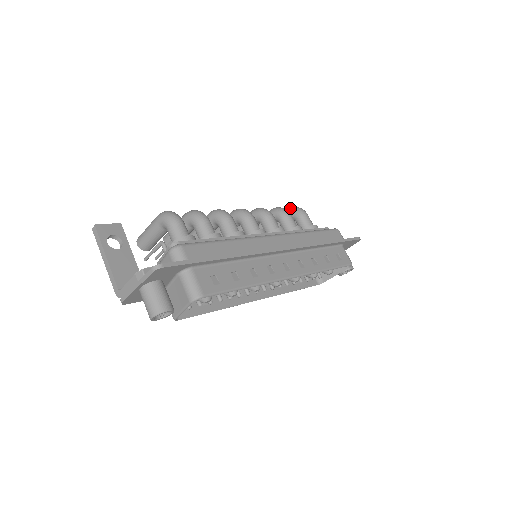
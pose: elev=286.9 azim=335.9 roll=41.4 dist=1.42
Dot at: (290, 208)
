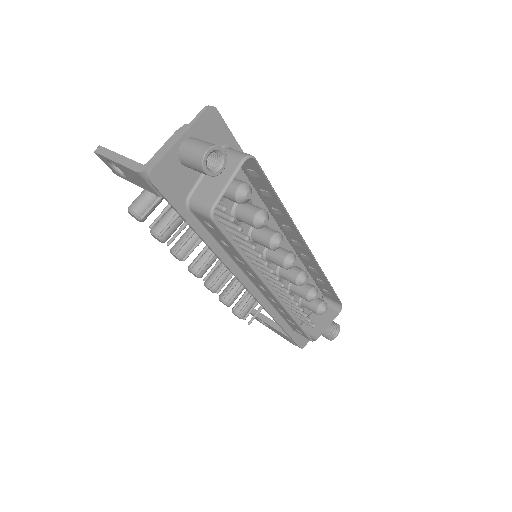
Dot at: occluded
